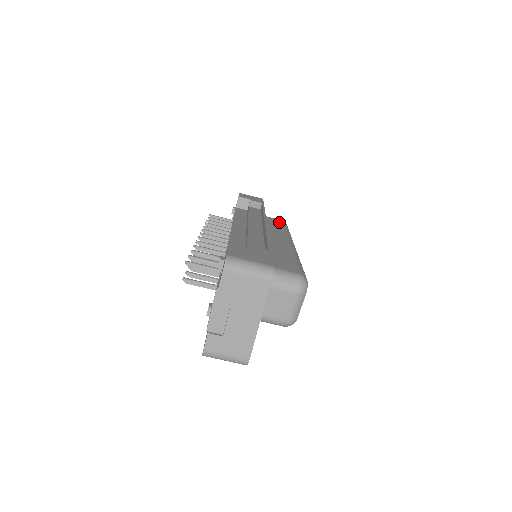
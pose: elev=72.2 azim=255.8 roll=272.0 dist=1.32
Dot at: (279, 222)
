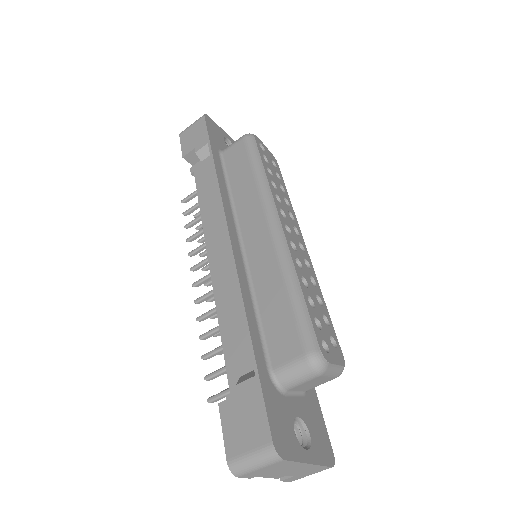
Dot at: (242, 154)
